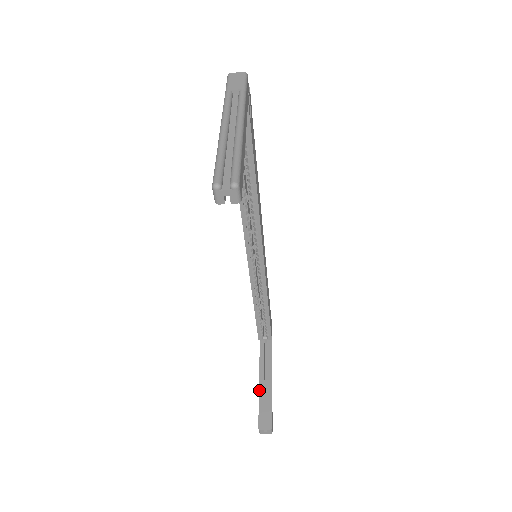
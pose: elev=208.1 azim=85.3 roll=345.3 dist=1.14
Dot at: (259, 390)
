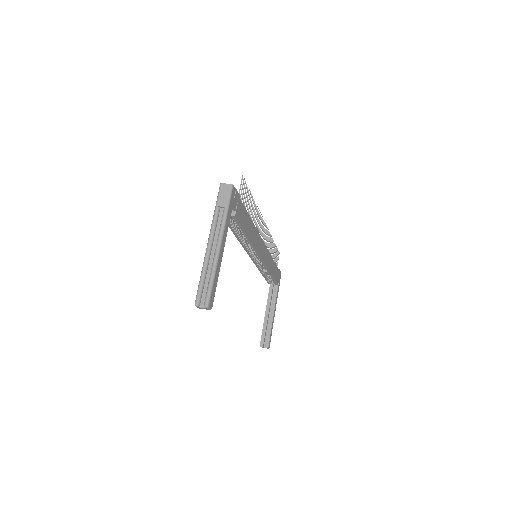
Dot at: (264, 319)
